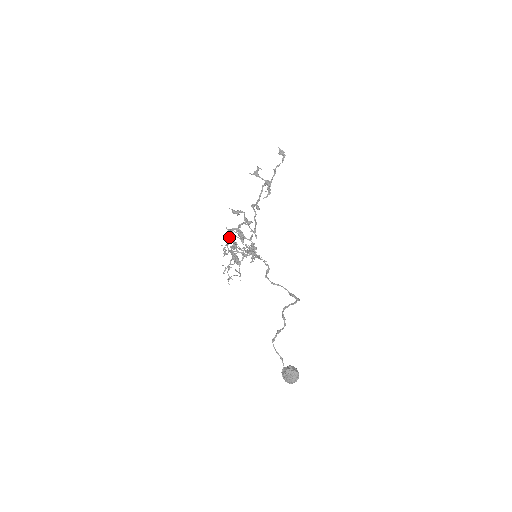
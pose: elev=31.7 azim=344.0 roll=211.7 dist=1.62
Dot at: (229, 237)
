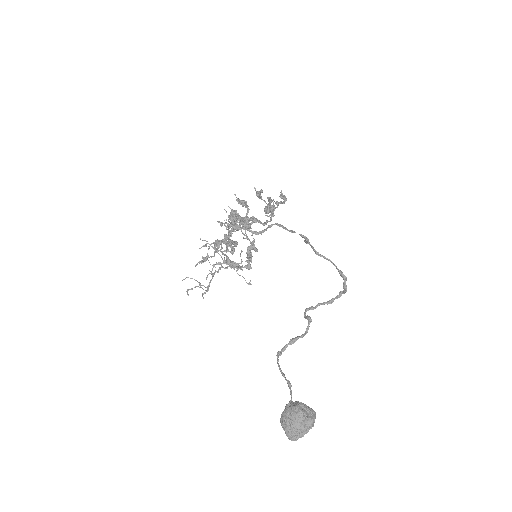
Dot at: (229, 218)
